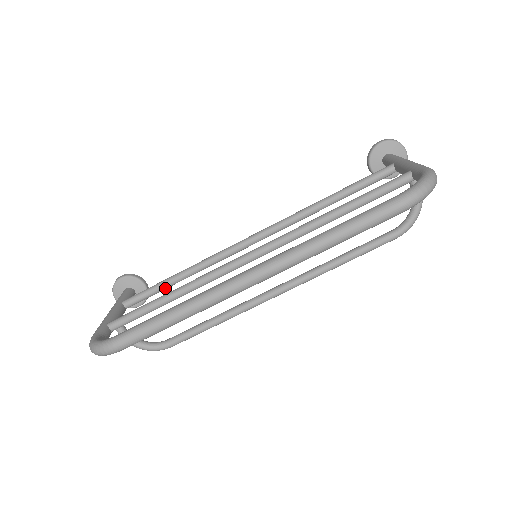
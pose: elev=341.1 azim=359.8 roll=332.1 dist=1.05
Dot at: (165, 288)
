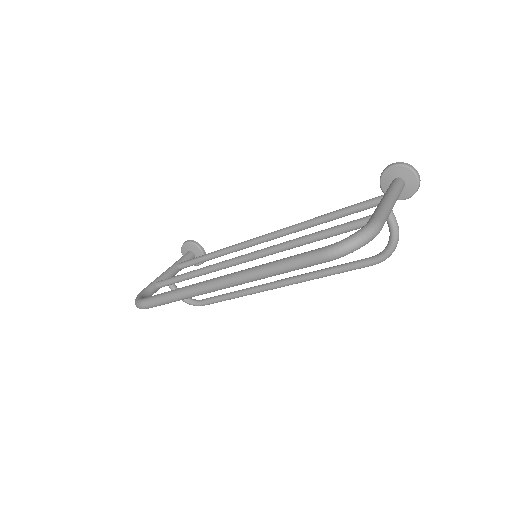
Dot at: (204, 261)
